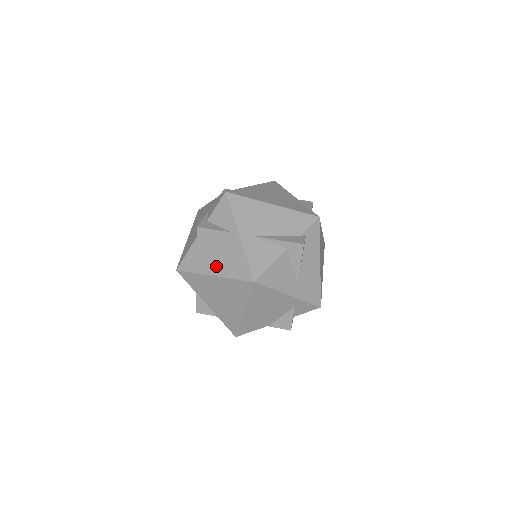
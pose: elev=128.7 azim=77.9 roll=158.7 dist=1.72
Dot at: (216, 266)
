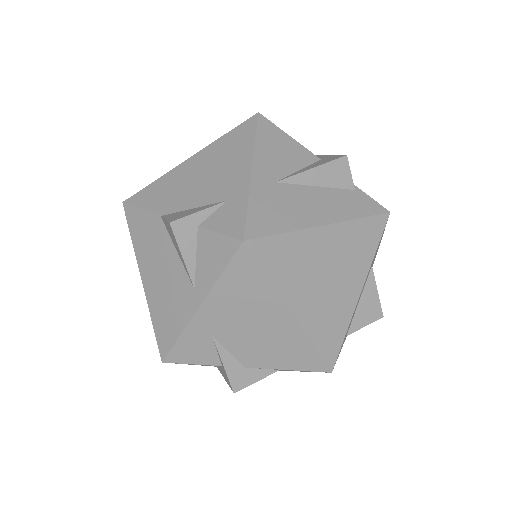
Dot at: occluded
